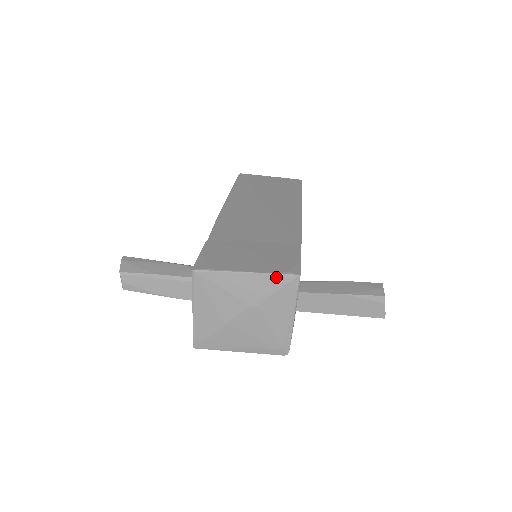
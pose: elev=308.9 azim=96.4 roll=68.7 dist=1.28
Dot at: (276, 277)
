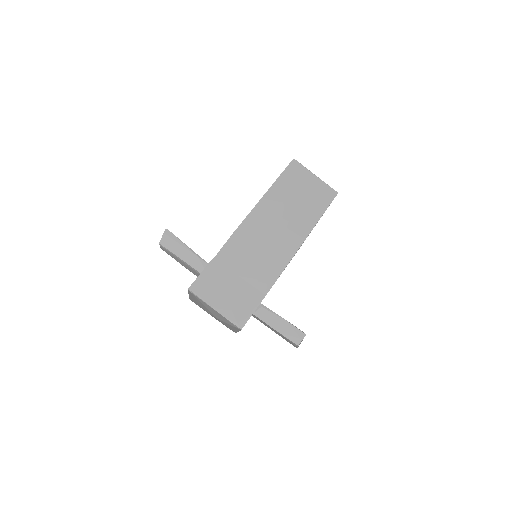
Dot at: (229, 322)
